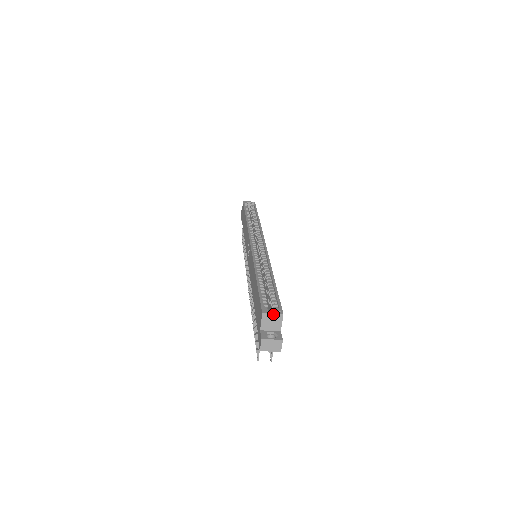
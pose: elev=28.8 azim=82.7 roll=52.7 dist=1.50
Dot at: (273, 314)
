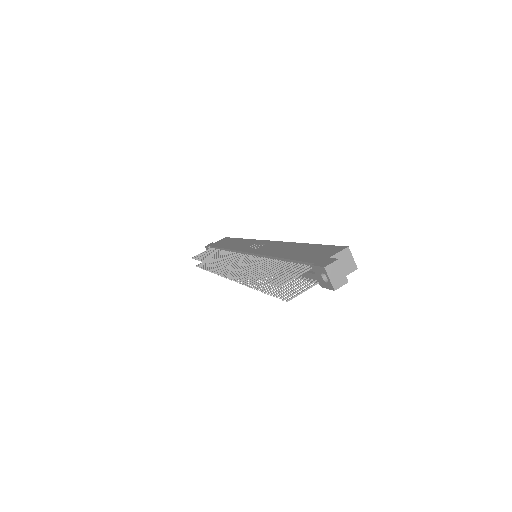
Dot at: (353, 258)
